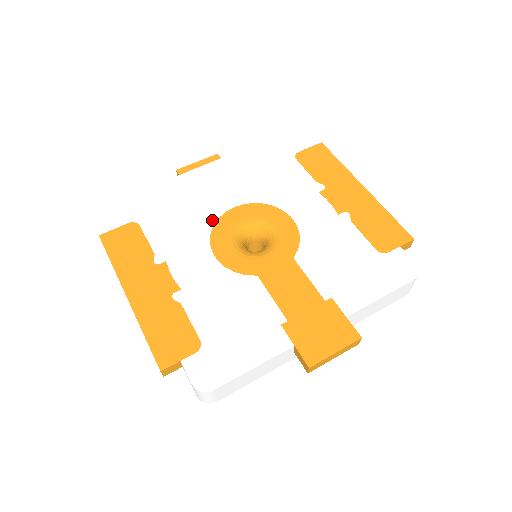
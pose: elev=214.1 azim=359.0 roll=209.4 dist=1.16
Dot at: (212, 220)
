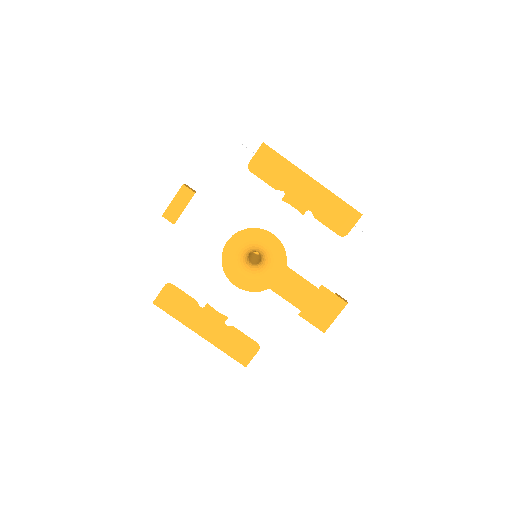
Dot at: (218, 259)
